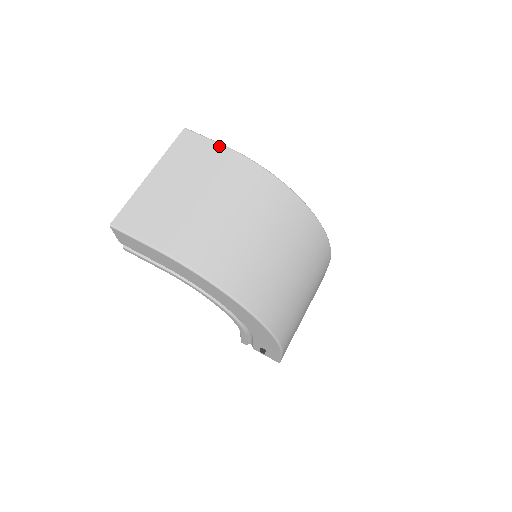
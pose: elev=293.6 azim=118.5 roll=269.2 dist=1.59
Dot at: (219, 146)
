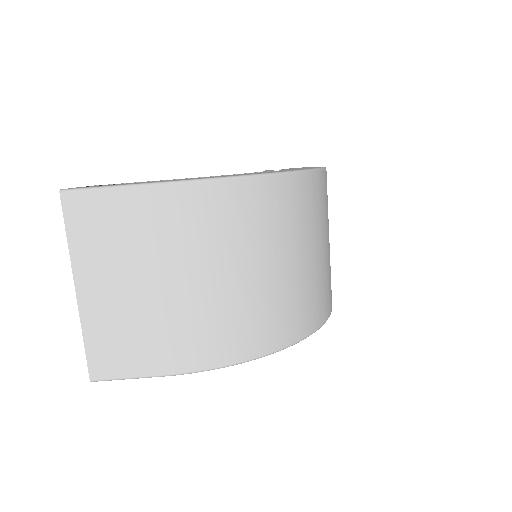
Dot at: (128, 192)
